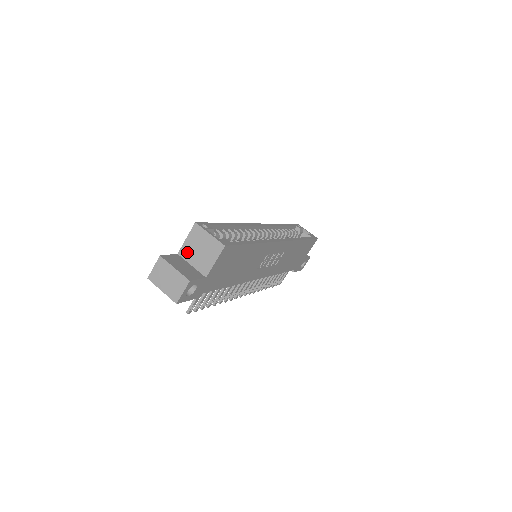
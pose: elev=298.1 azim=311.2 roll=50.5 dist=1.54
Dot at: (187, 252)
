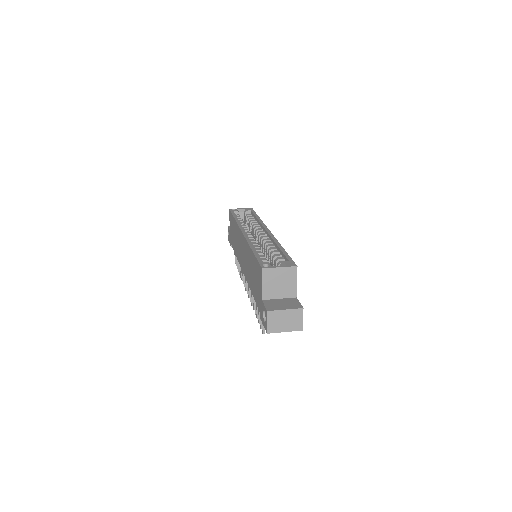
Dot at: (269, 293)
